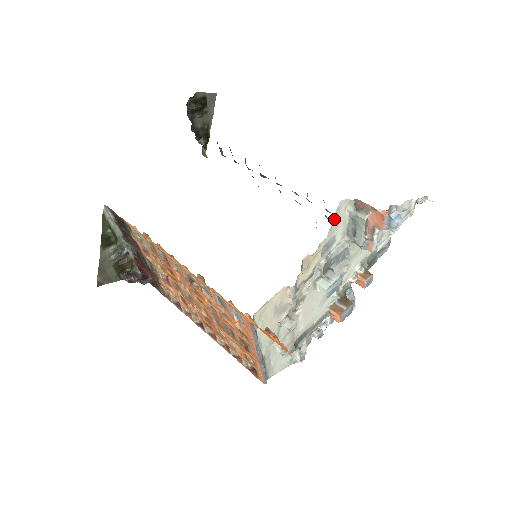
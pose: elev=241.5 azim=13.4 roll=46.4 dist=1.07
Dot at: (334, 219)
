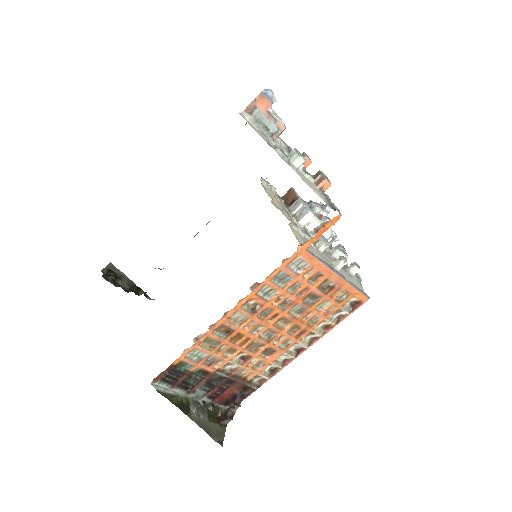
Dot at: (250, 125)
